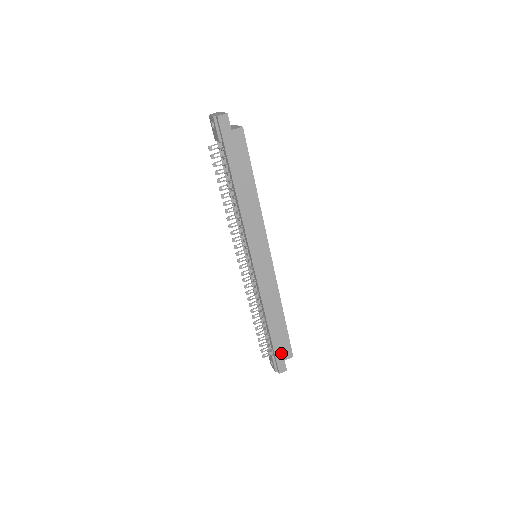
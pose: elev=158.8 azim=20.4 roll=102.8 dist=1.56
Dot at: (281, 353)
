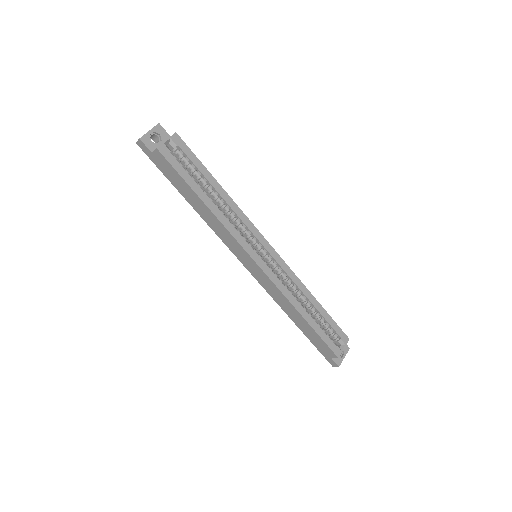
Dot at: (323, 350)
